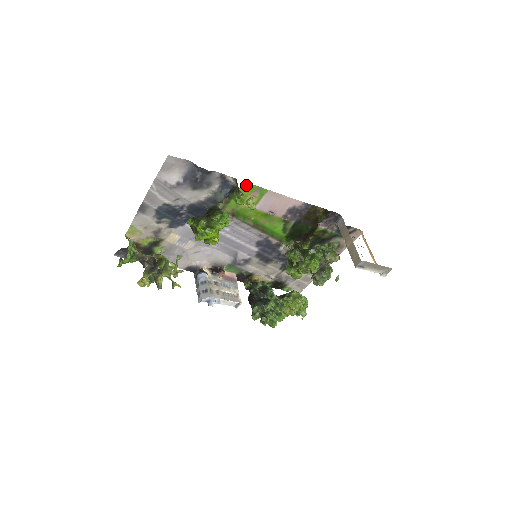
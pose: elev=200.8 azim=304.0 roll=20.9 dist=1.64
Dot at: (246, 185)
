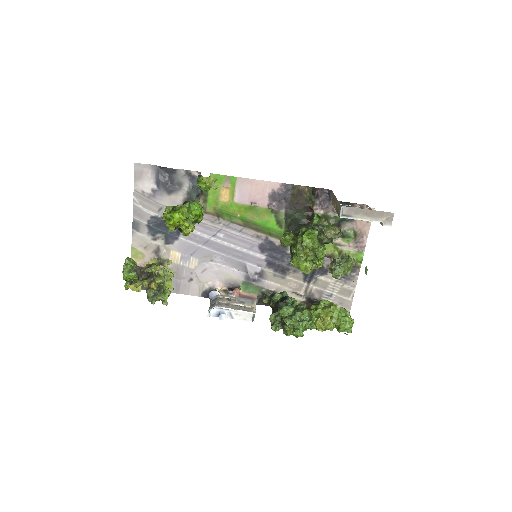
Dot at: (213, 177)
